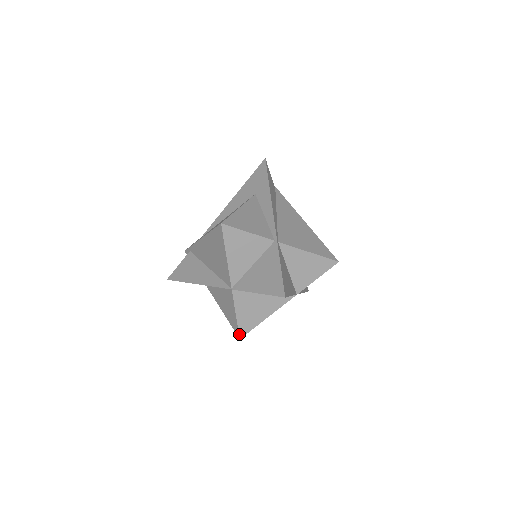
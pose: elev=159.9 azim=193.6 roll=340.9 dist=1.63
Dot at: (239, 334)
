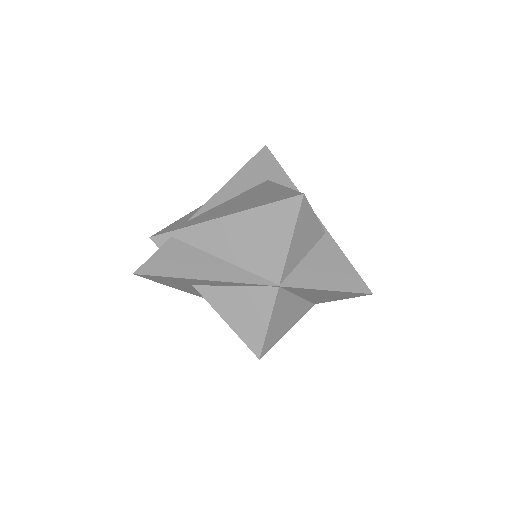
Dot at: (261, 352)
